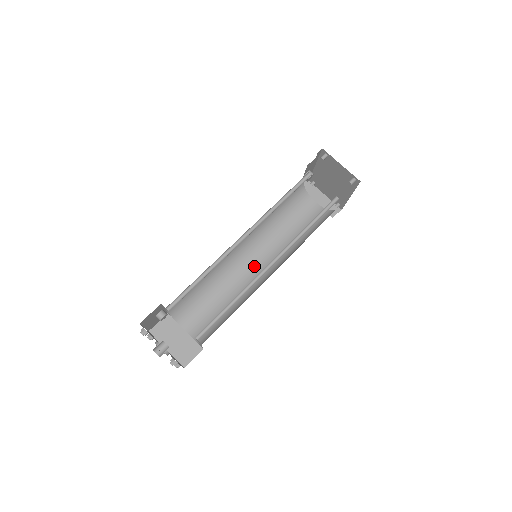
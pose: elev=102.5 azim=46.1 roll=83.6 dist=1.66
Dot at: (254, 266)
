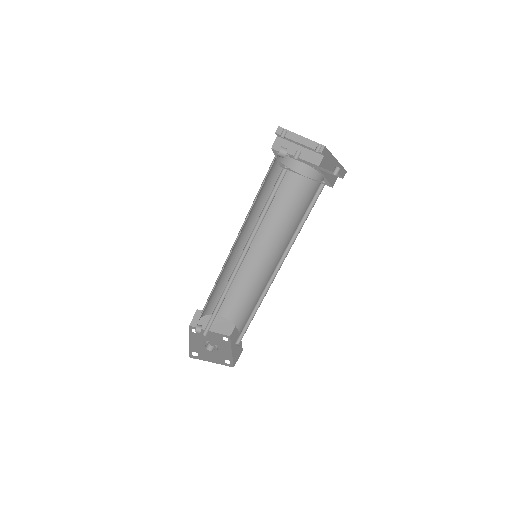
Dot at: (254, 247)
